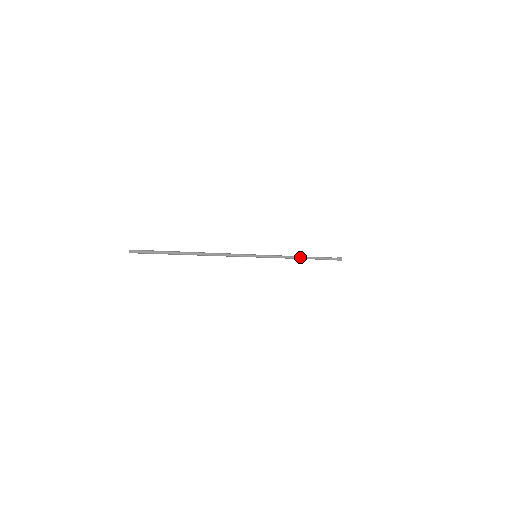
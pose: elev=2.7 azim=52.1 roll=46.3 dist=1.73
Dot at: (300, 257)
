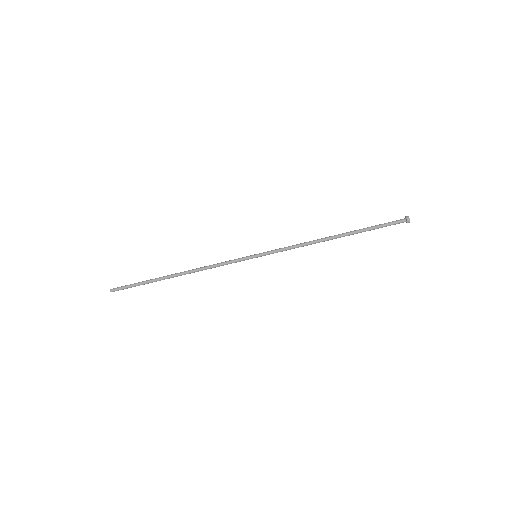
Dot at: (326, 238)
